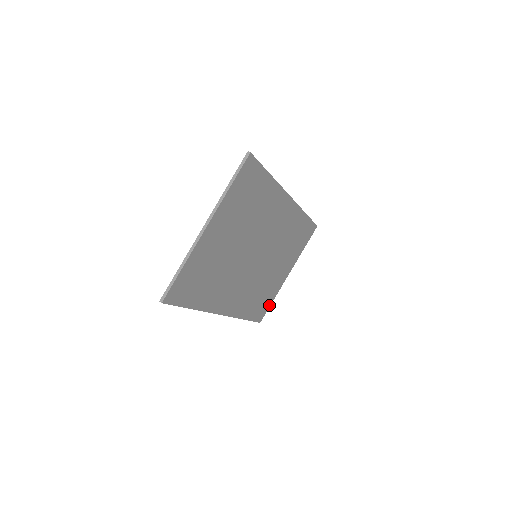
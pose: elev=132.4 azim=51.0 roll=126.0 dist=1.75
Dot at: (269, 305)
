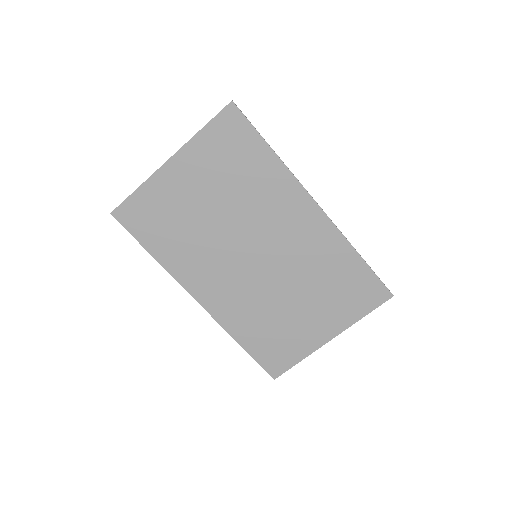
Dot at: (292, 363)
